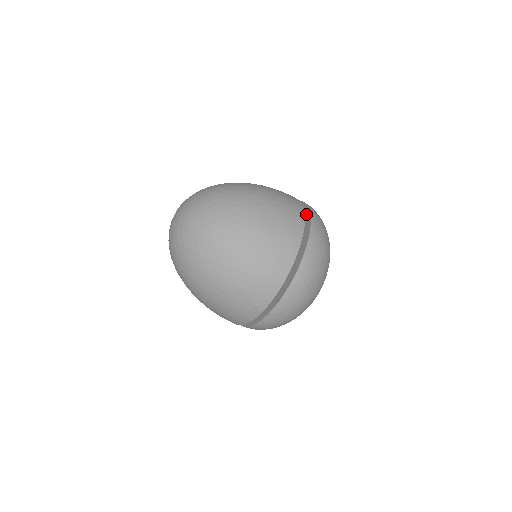
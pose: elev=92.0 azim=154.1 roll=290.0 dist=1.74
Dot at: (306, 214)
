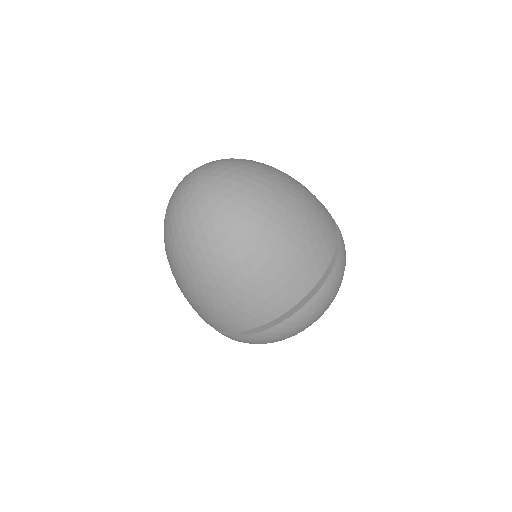
Dot at: occluded
